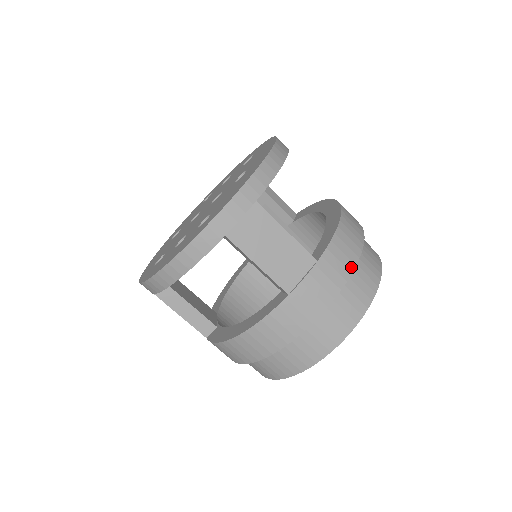
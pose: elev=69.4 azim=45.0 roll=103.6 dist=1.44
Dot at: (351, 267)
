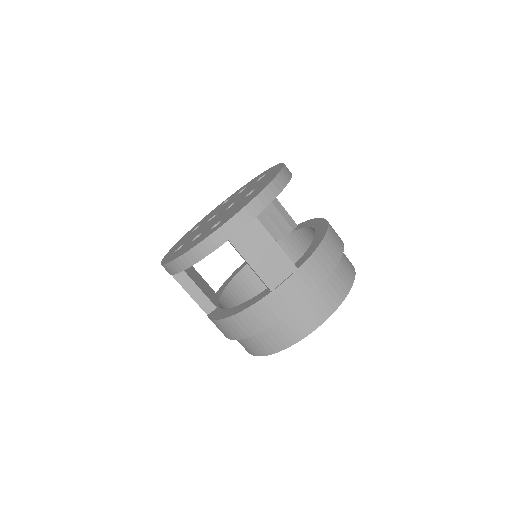
Dot at: (325, 277)
